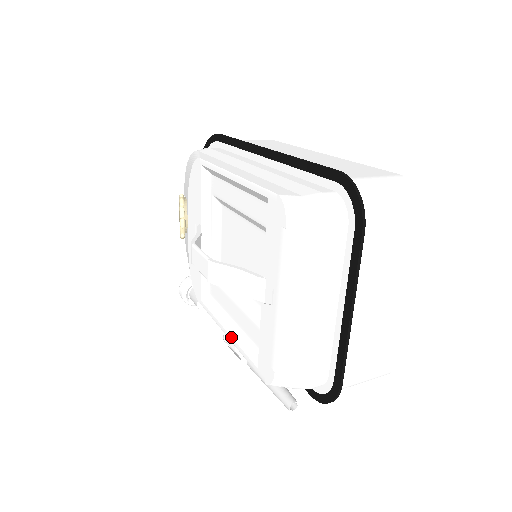
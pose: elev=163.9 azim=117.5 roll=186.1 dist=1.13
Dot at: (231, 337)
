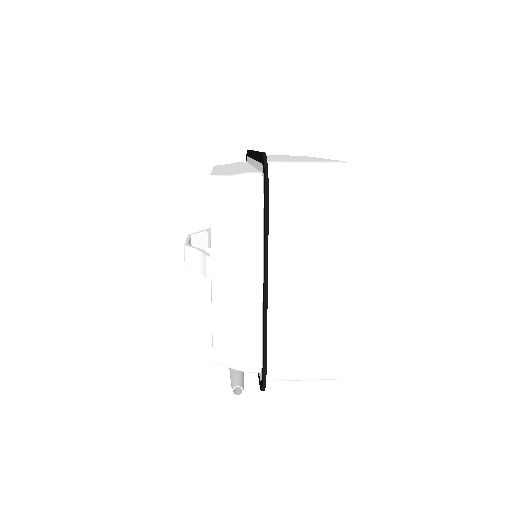
Dot at: occluded
